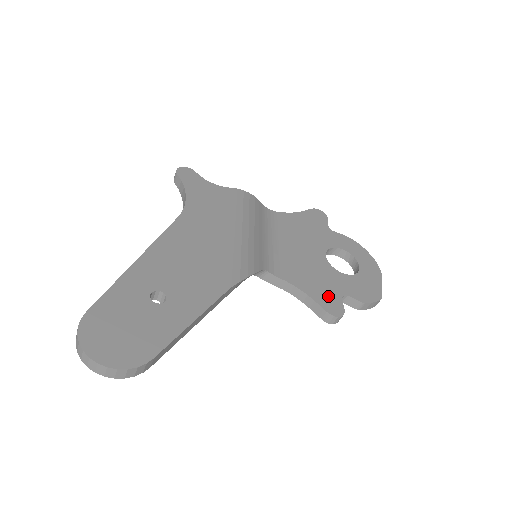
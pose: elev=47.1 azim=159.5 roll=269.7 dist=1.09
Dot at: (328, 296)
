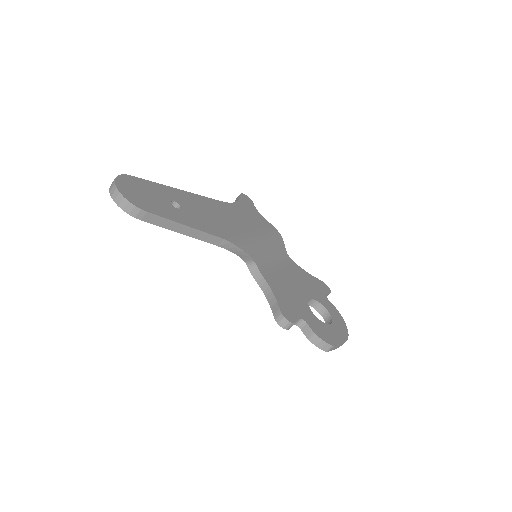
Dot at: (290, 309)
